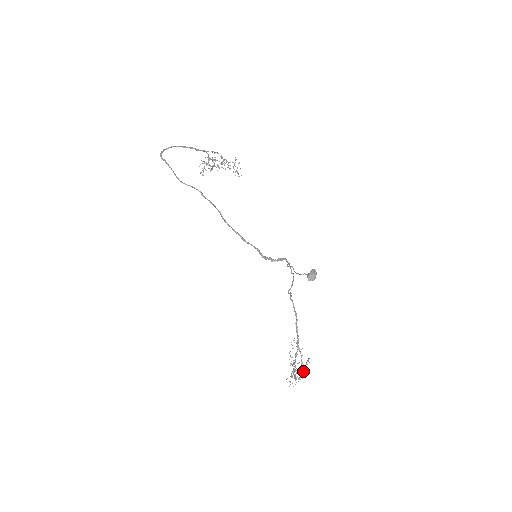
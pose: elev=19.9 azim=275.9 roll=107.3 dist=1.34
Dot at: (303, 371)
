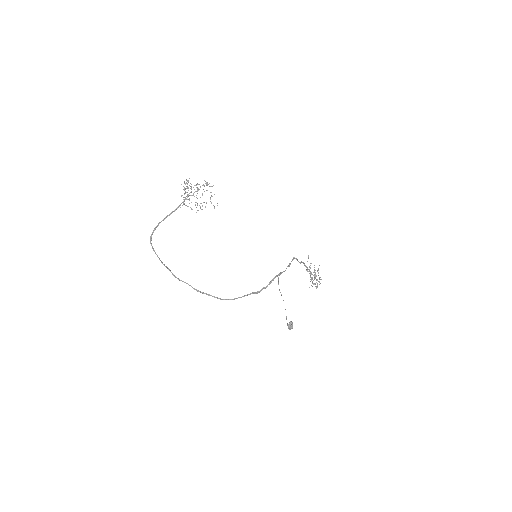
Dot at: occluded
